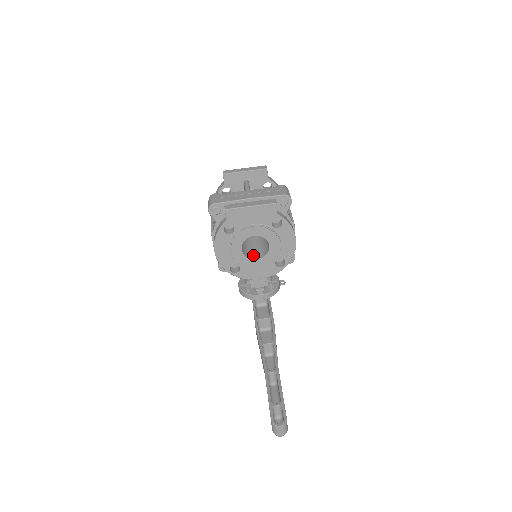
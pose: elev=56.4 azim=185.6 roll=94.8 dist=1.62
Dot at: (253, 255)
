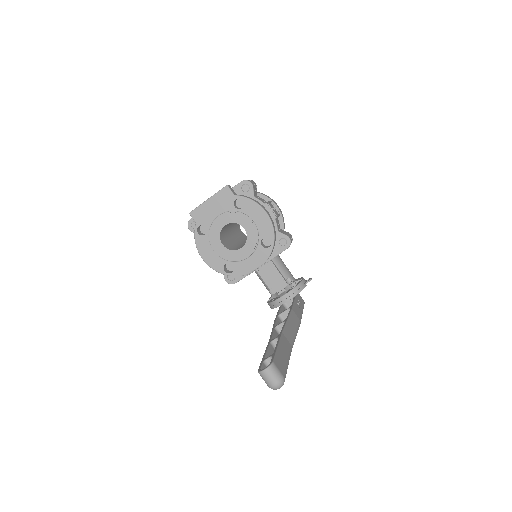
Dot at: occluded
